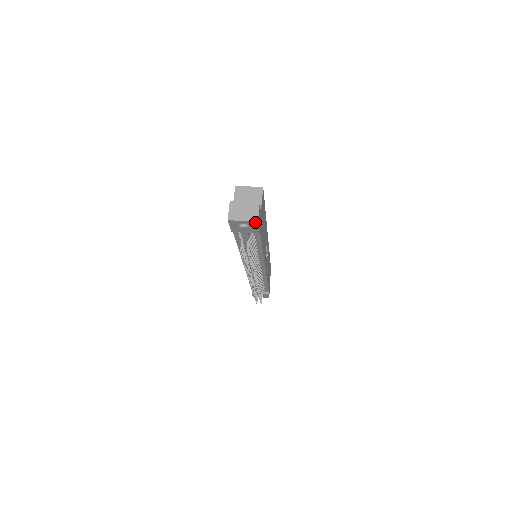
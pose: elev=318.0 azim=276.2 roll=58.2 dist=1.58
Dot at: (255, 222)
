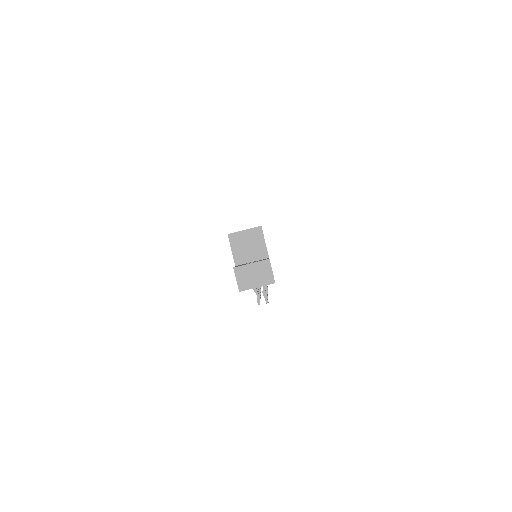
Dot at: (272, 283)
